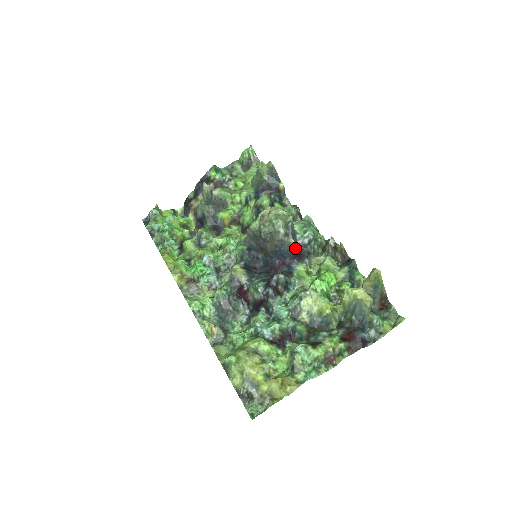
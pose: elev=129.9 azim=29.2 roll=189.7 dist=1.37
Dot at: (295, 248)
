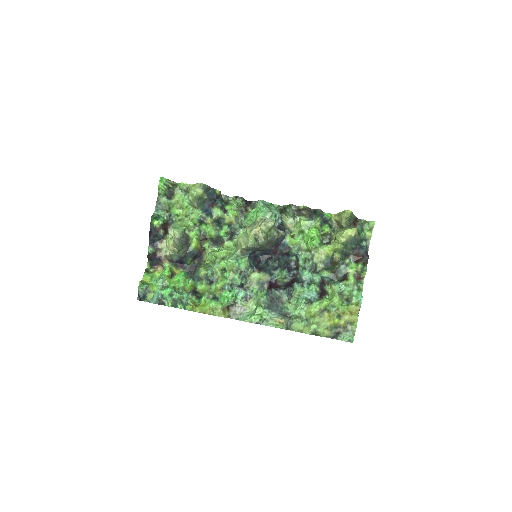
Dot at: (285, 234)
